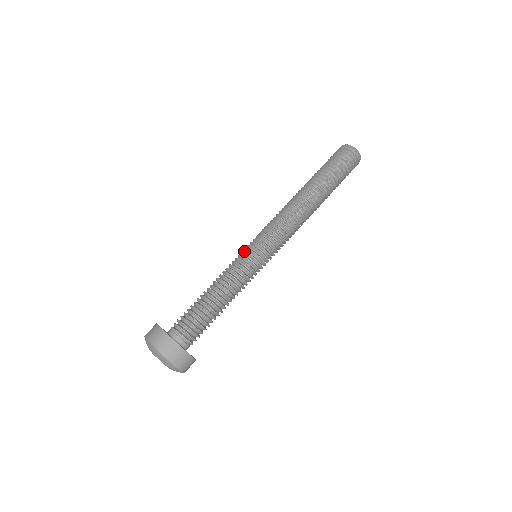
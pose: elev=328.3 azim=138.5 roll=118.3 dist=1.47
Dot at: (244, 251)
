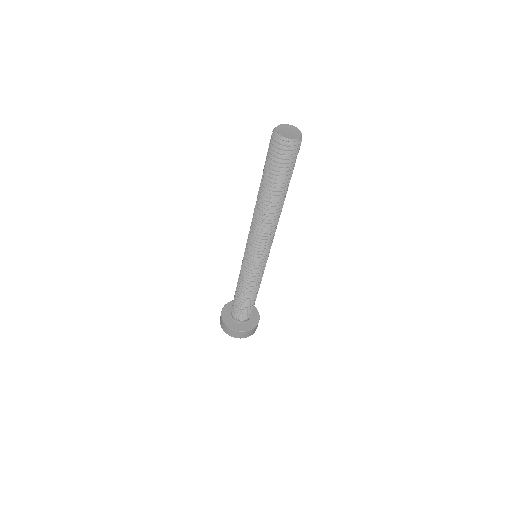
Dot at: occluded
